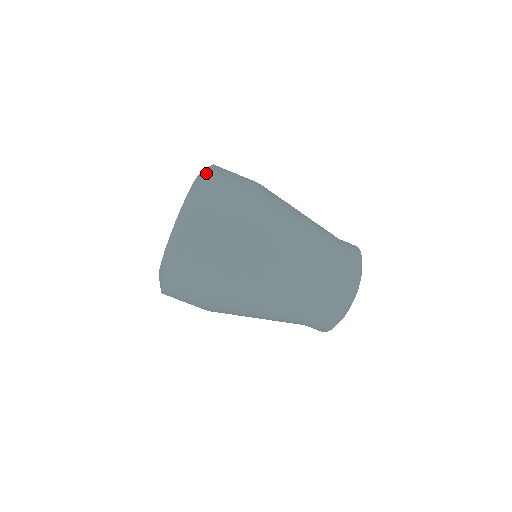
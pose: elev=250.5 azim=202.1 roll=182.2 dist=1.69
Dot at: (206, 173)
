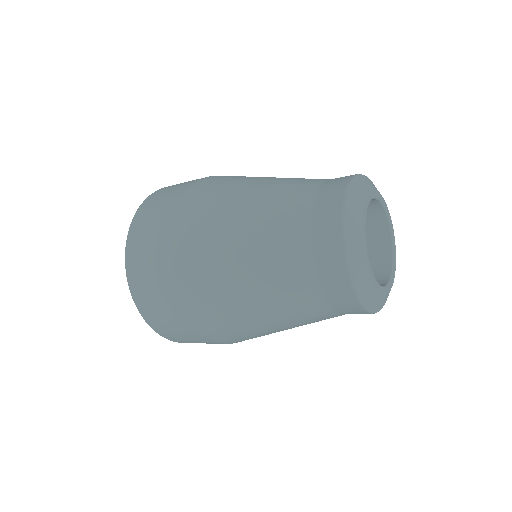
Dot at: occluded
